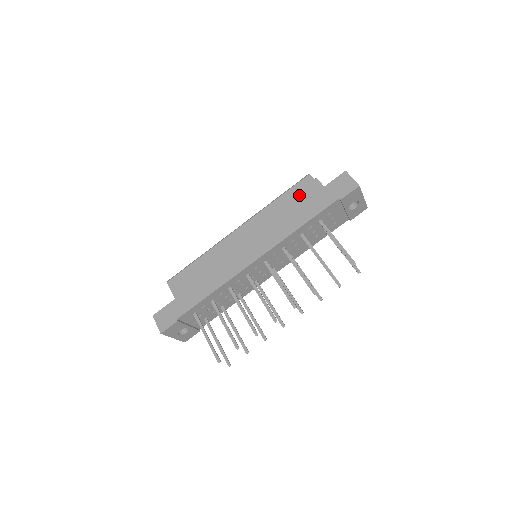
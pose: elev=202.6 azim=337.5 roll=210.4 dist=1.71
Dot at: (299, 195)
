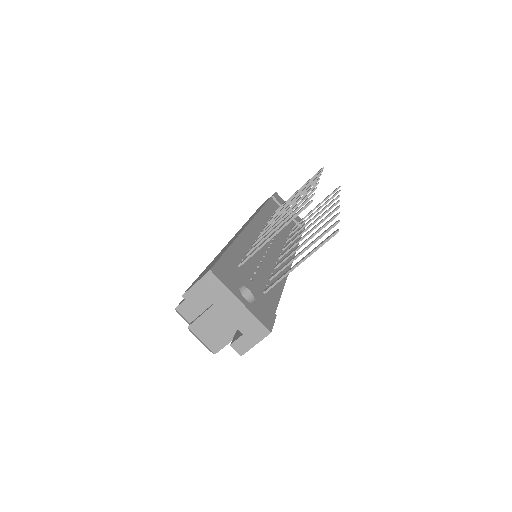
Dot at: occluded
